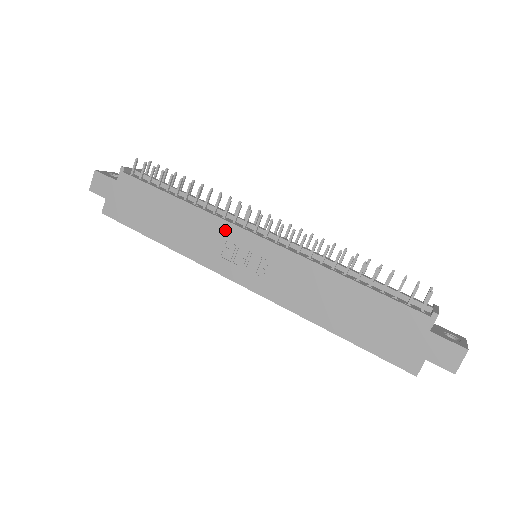
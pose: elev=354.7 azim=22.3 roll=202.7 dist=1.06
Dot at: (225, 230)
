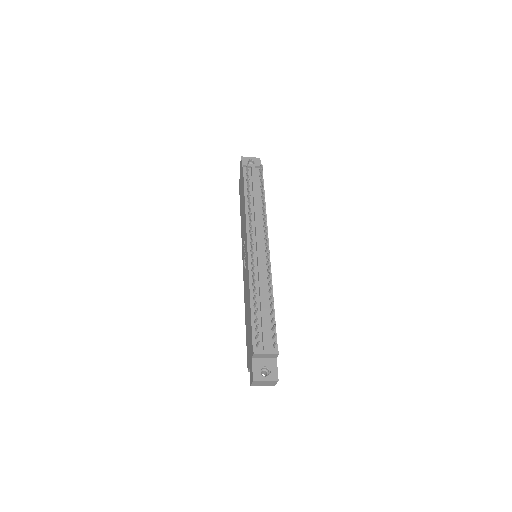
Dot at: (245, 233)
